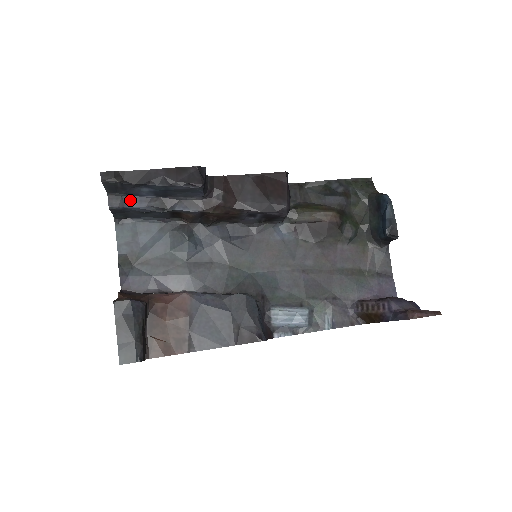
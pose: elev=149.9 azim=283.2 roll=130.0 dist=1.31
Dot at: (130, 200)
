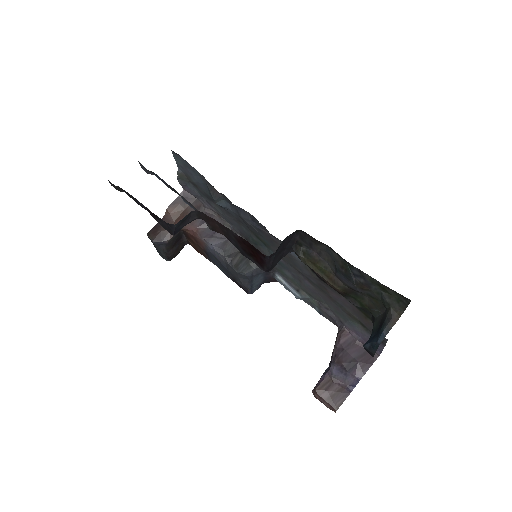
Dot at: (154, 174)
